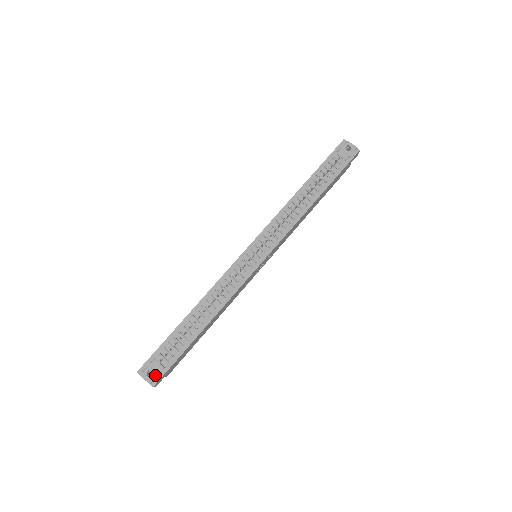
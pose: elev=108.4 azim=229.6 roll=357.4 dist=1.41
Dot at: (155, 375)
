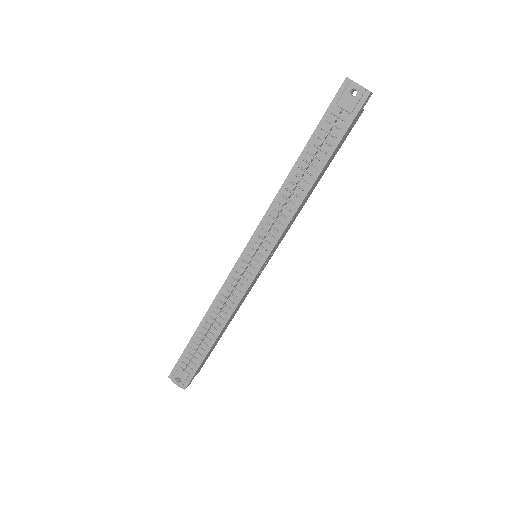
Dot at: (183, 381)
